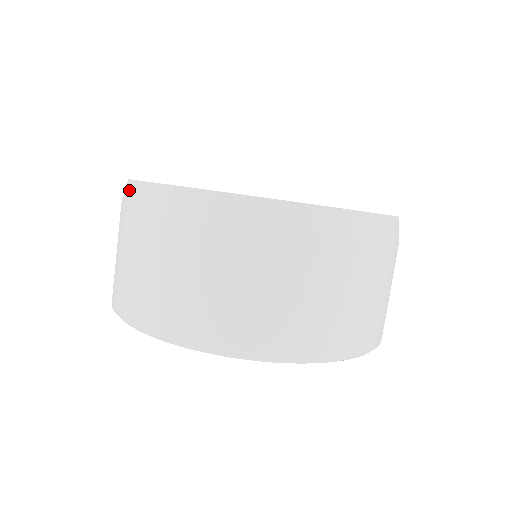
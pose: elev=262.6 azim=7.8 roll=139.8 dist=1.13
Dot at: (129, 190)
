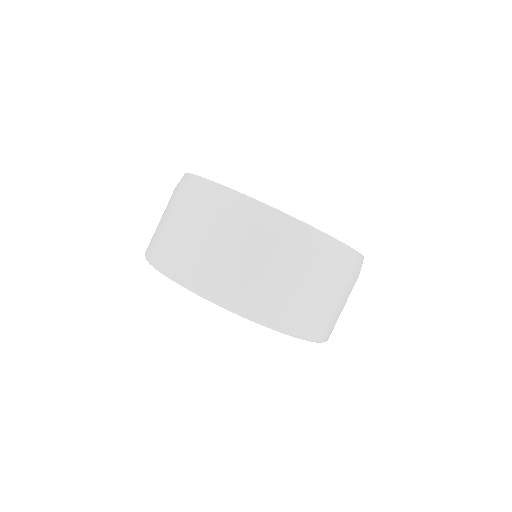
Dot at: occluded
